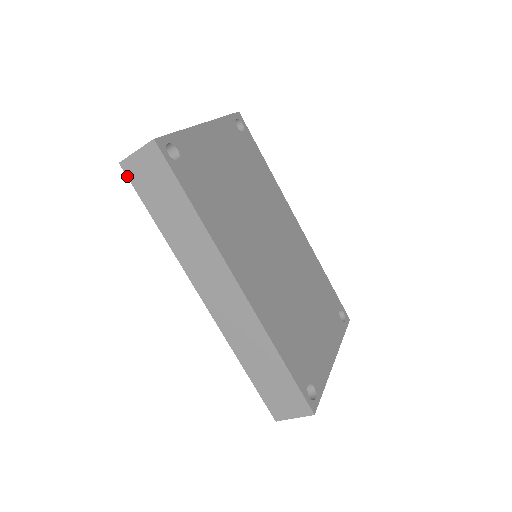
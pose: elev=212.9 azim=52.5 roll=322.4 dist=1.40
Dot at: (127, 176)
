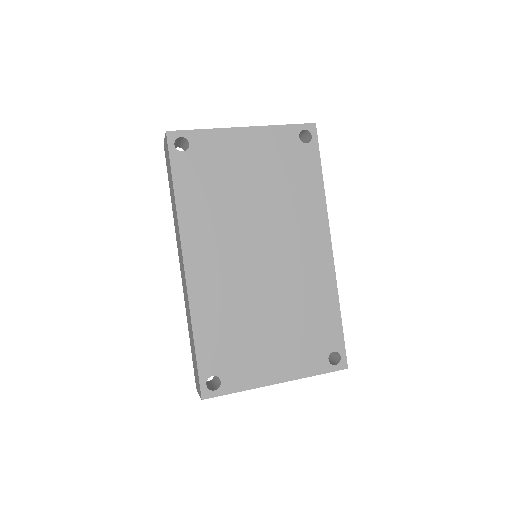
Dot at: (165, 154)
